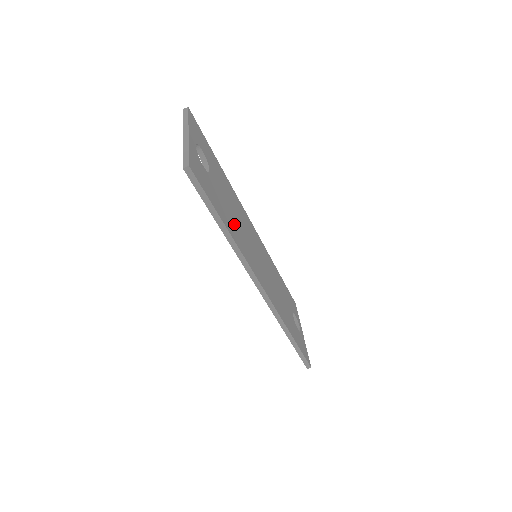
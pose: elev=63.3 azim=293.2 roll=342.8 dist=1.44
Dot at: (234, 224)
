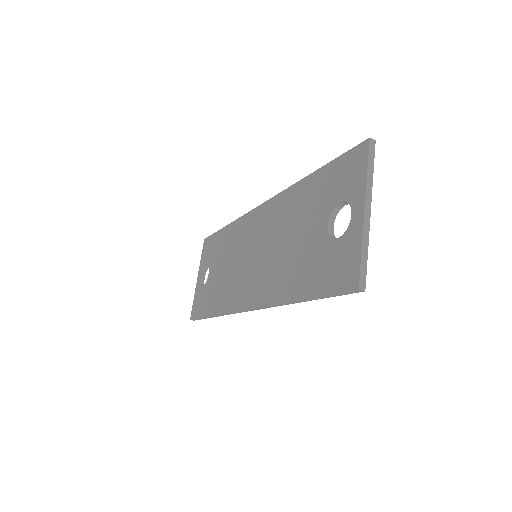
Dot at: occluded
